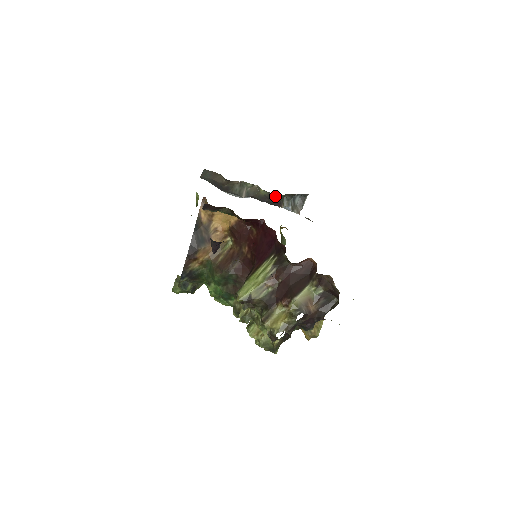
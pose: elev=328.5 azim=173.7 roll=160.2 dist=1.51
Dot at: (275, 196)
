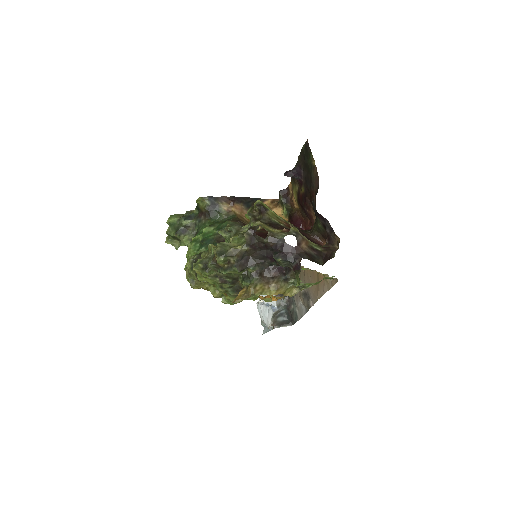
Dot at: occluded
